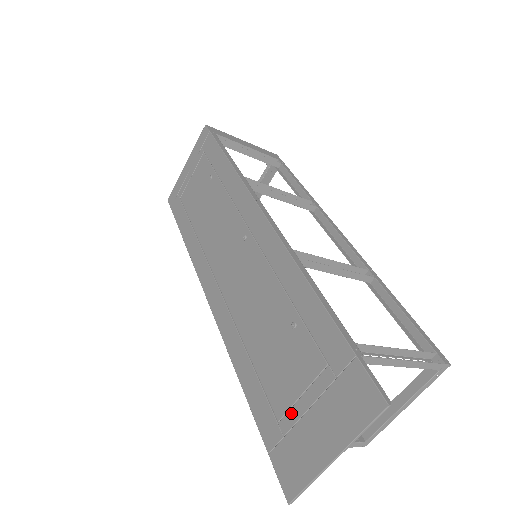
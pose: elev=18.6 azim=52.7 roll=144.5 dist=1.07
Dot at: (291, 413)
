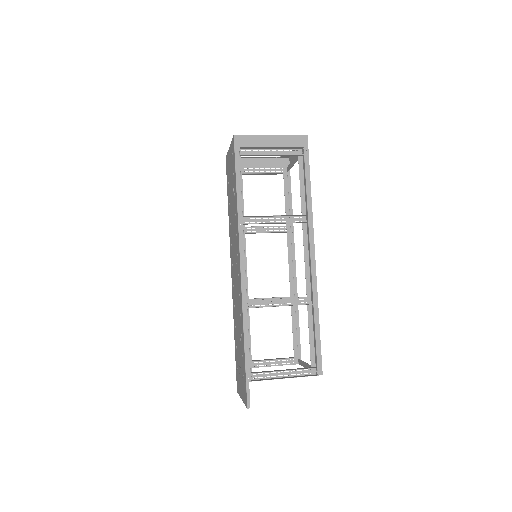
Dot at: (239, 368)
